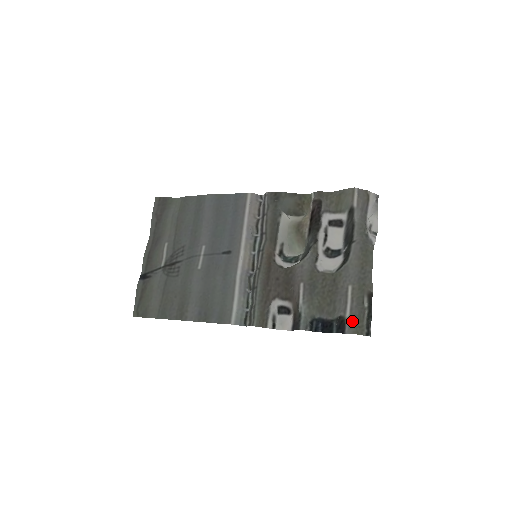
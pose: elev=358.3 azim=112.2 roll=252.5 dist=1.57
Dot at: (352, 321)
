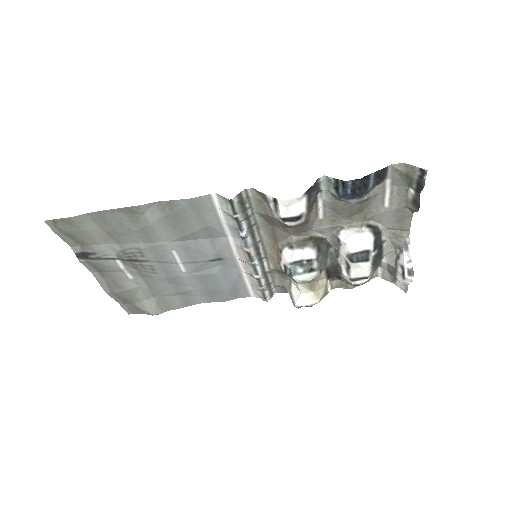
Dot at: (395, 175)
